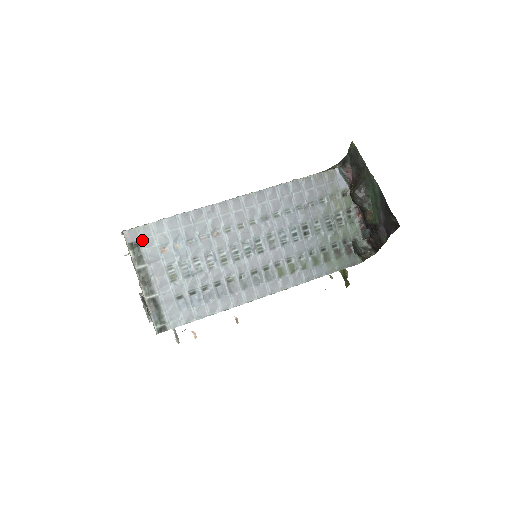
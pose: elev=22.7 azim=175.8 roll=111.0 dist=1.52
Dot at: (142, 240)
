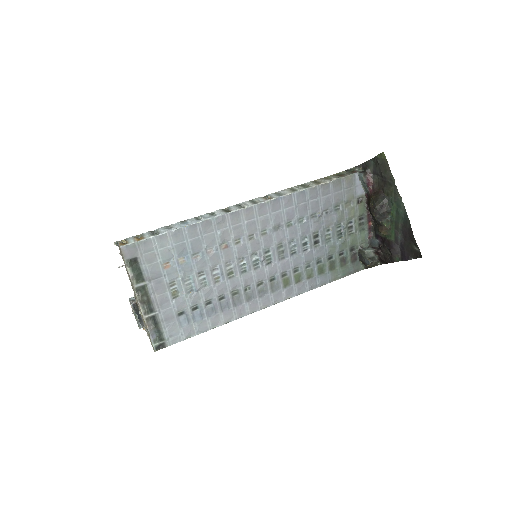
Dot at: (142, 256)
